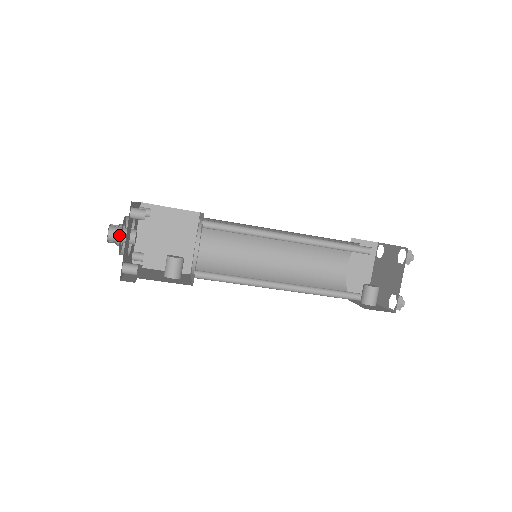
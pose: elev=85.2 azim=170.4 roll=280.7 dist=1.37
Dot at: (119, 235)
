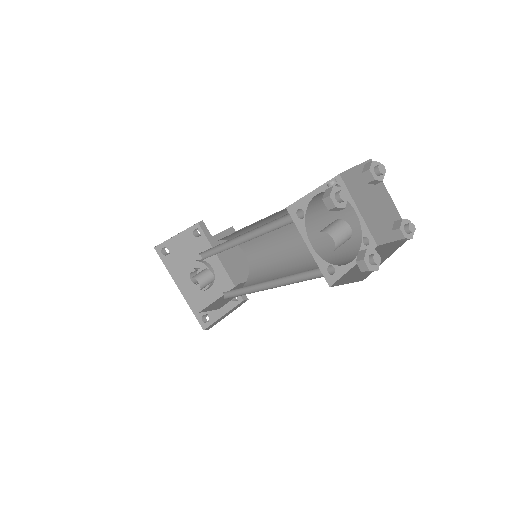
Dot at: occluded
